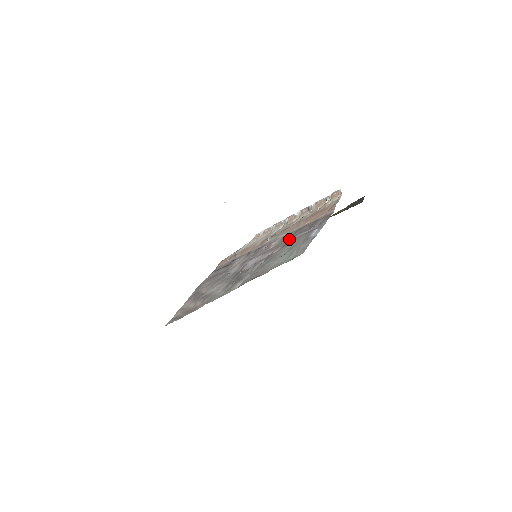
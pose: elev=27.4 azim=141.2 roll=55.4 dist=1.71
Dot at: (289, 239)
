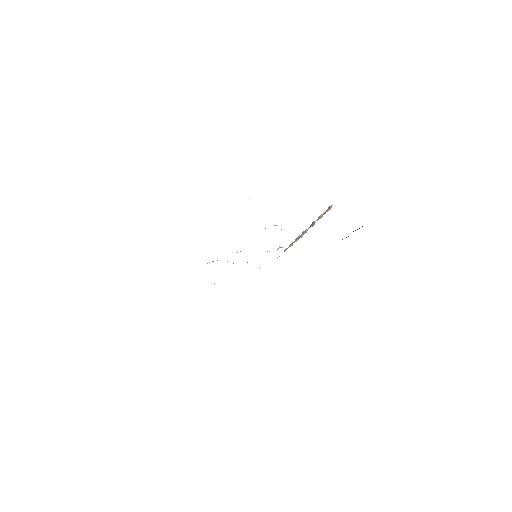
Dot at: occluded
